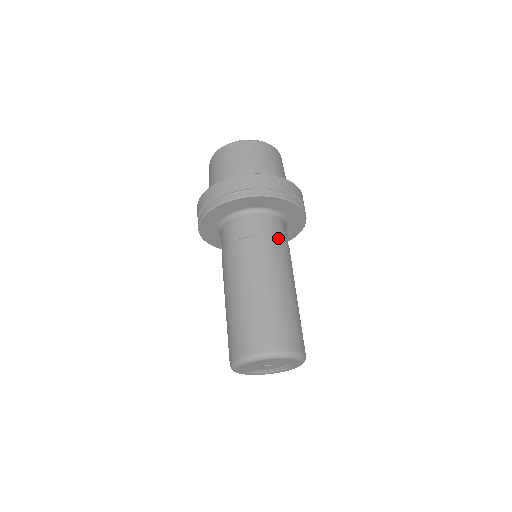
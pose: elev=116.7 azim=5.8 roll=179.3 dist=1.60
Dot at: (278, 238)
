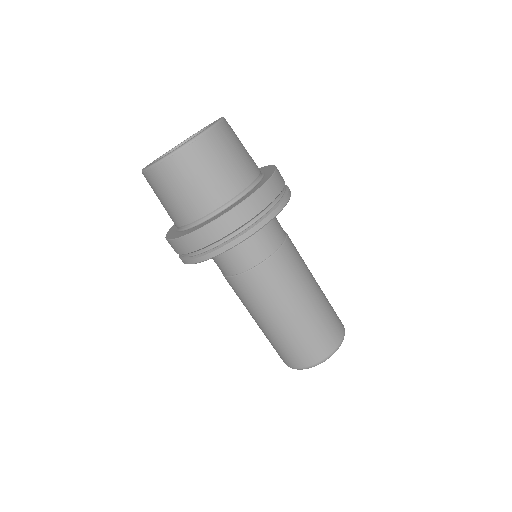
Dot at: (287, 234)
